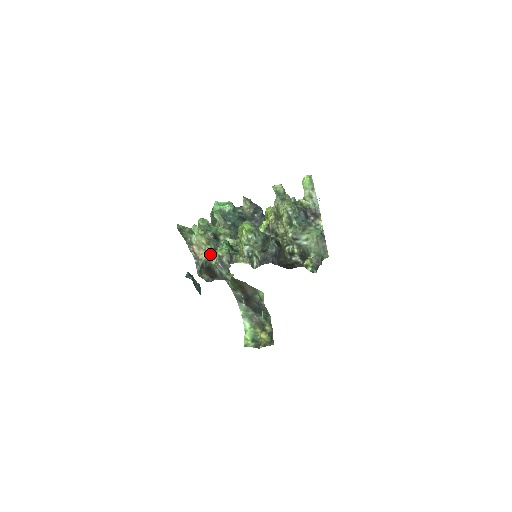
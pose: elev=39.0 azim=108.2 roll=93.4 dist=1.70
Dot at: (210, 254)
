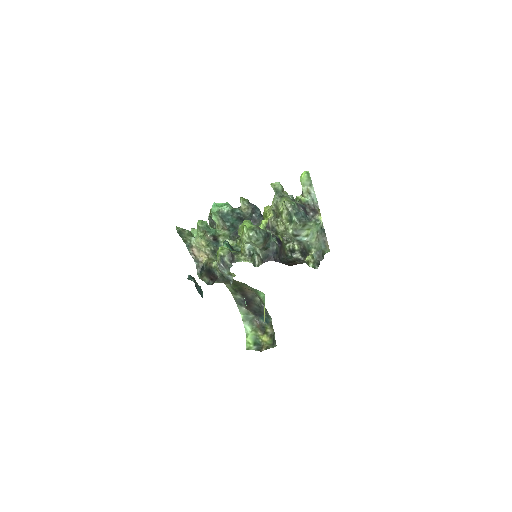
Dot at: (210, 256)
